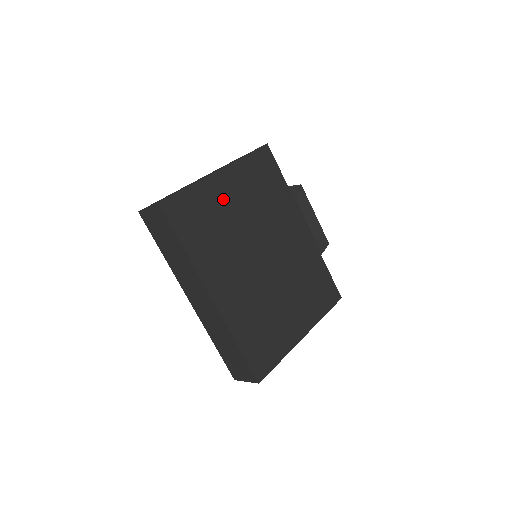
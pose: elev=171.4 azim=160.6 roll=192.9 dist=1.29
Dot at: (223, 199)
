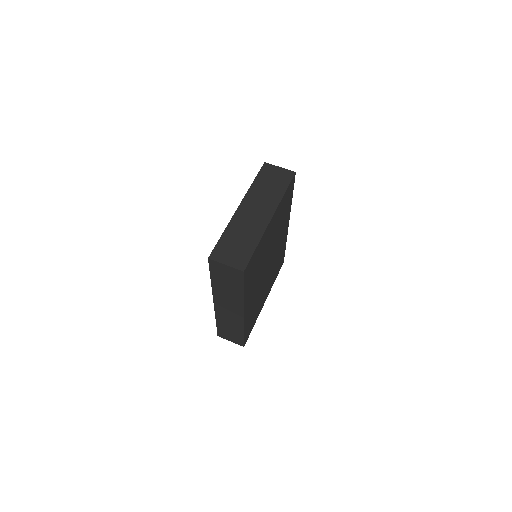
Dot at: (267, 240)
